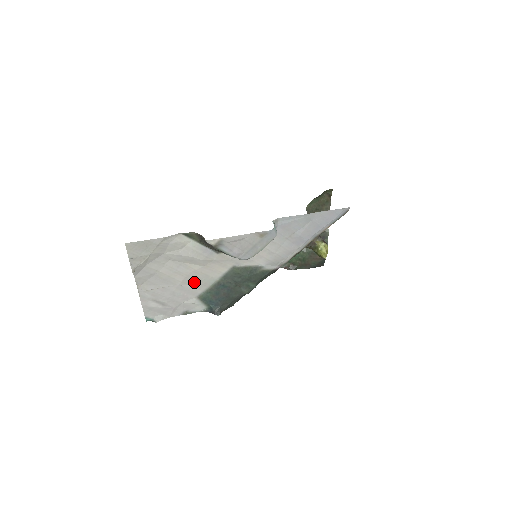
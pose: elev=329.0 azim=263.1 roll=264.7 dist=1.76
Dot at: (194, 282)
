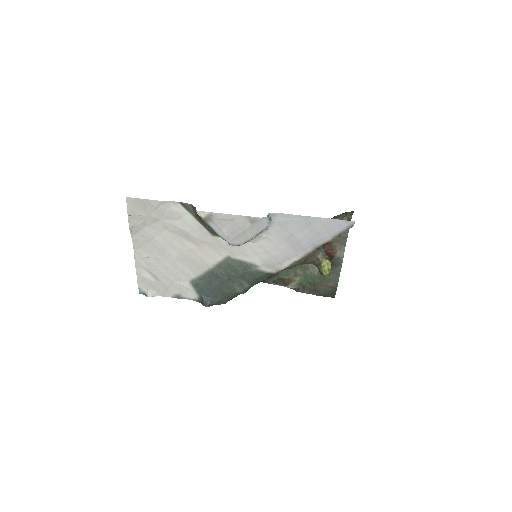
Dot at: (188, 262)
